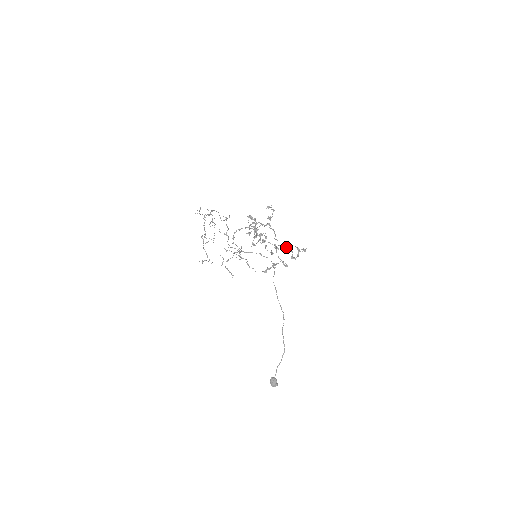
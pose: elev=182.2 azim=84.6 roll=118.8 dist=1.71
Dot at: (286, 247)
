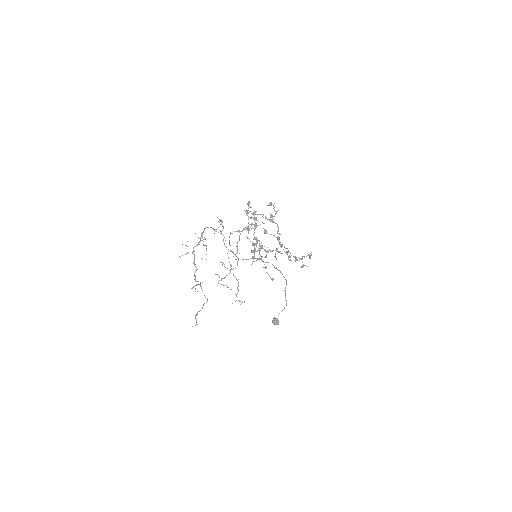
Dot at: (289, 256)
